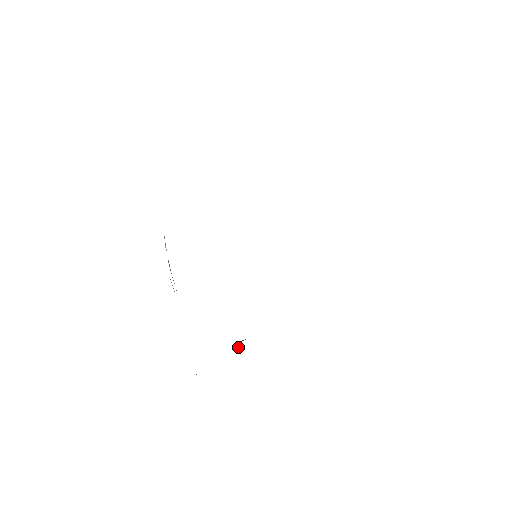
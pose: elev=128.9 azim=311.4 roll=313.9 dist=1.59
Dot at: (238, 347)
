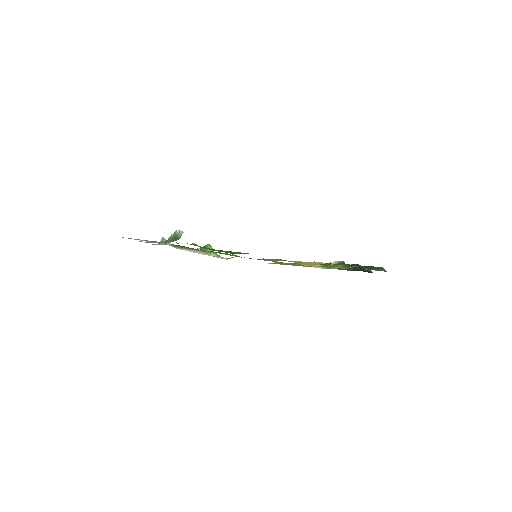
Dot at: (201, 250)
